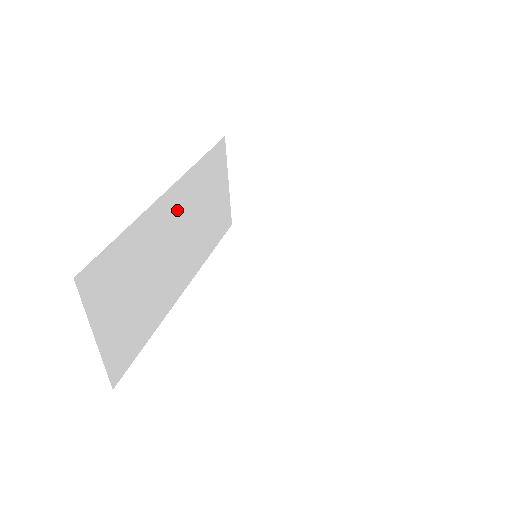
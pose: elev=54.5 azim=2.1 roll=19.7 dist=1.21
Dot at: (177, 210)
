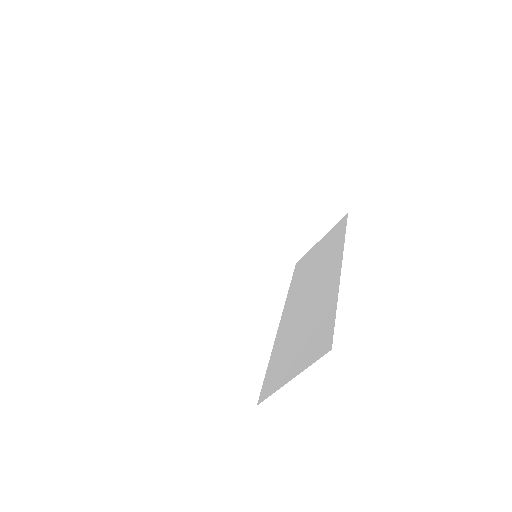
Dot at: occluded
